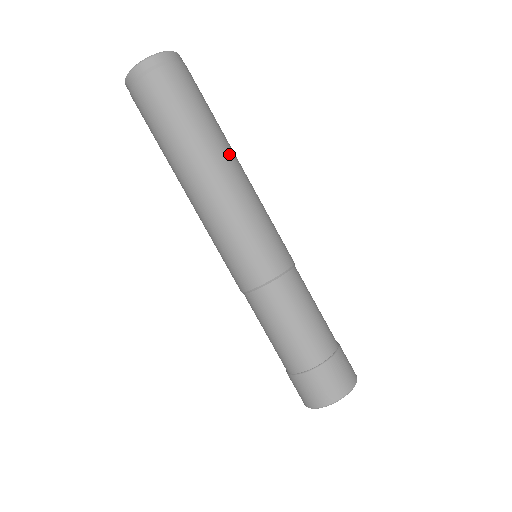
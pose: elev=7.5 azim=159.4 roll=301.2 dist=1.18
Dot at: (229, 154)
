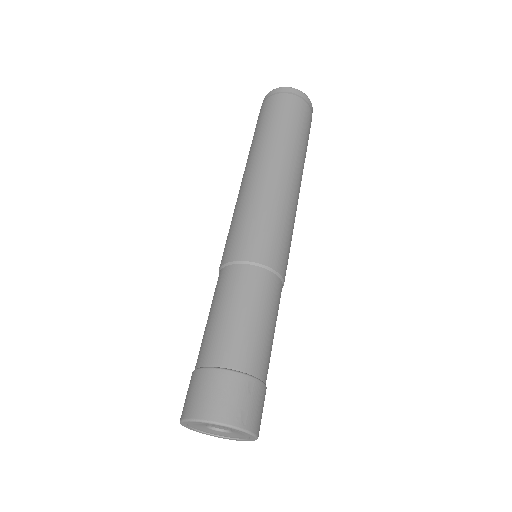
Dot at: occluded
